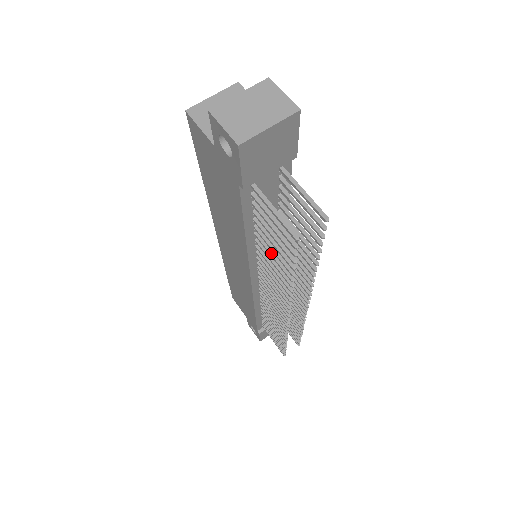
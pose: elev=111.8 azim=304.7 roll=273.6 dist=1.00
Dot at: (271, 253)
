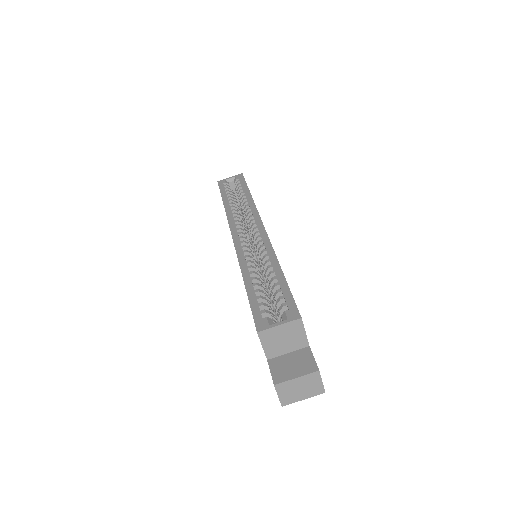
Dot at: occluded
